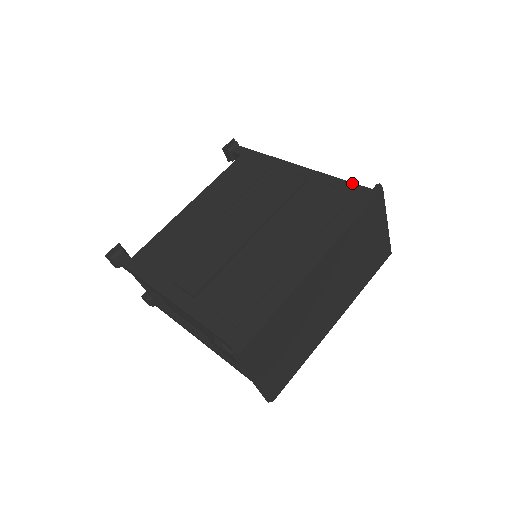
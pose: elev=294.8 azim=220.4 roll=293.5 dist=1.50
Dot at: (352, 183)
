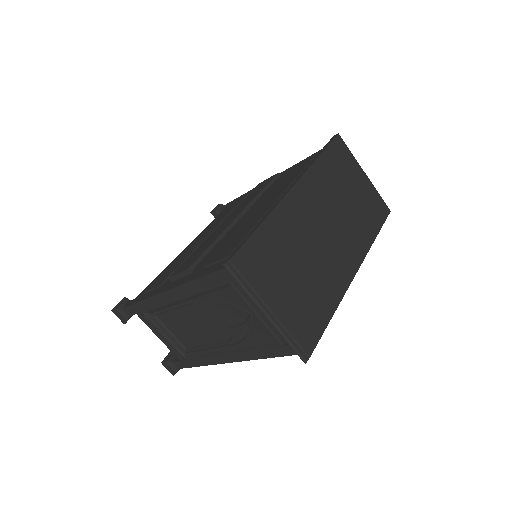
Dot at: (315, 153)
